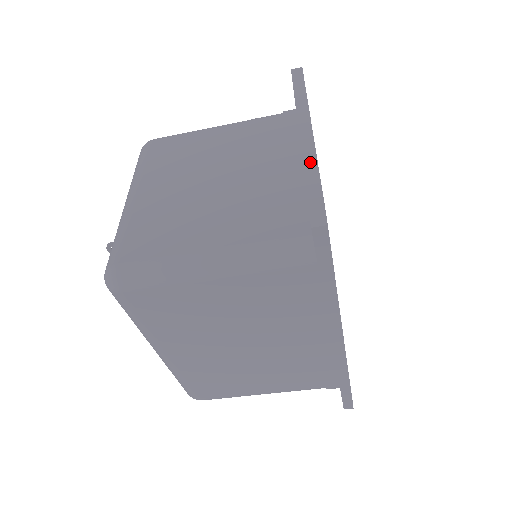
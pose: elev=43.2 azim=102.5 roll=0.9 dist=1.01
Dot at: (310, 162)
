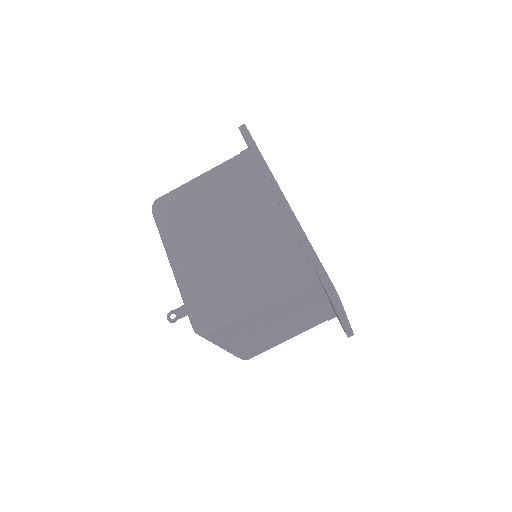
Dot at: occluded
